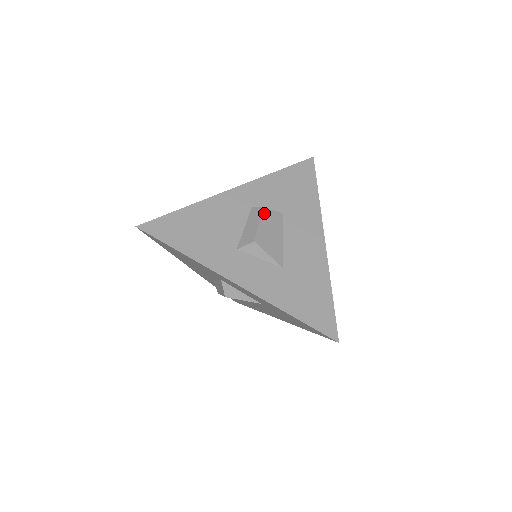
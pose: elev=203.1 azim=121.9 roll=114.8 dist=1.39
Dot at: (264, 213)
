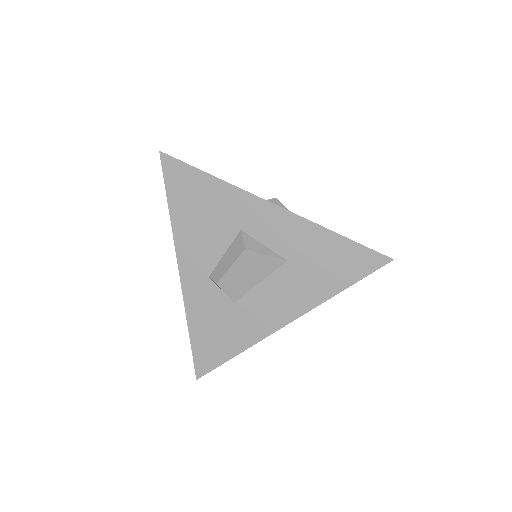
Dot at: occluded
